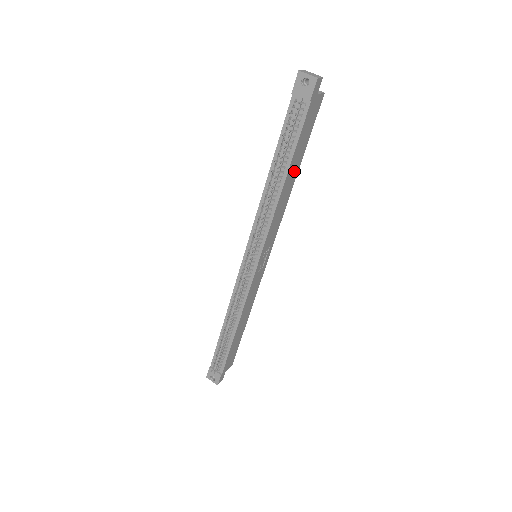
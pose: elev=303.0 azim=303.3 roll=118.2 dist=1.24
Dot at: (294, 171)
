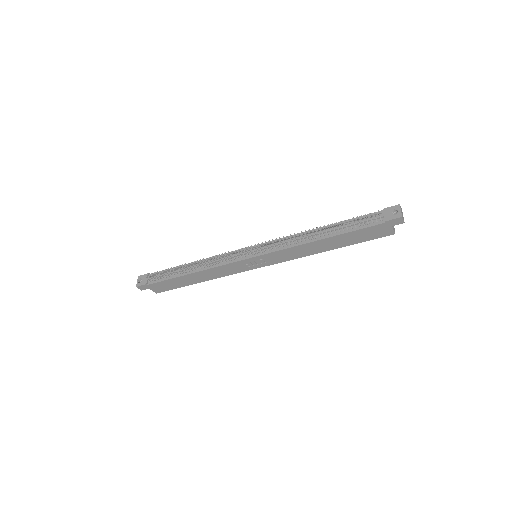
Dot at: (332, 245)
